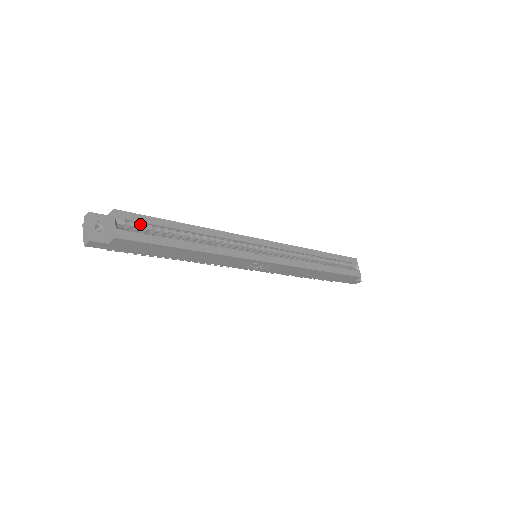
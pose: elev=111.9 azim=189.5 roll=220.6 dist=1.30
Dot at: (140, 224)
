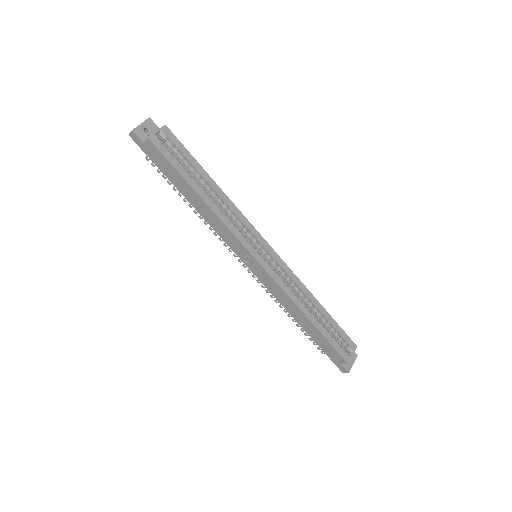
Dot at: (176, 148)
